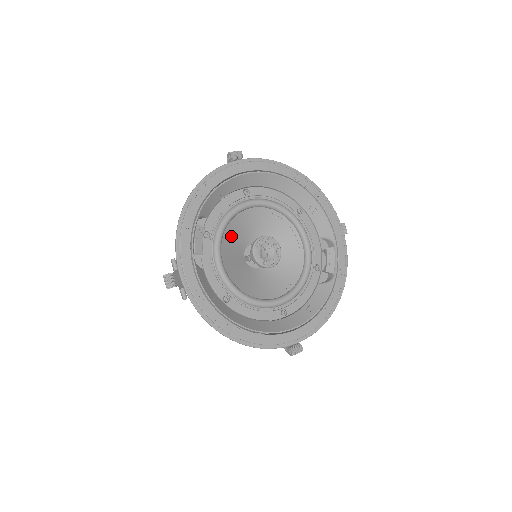
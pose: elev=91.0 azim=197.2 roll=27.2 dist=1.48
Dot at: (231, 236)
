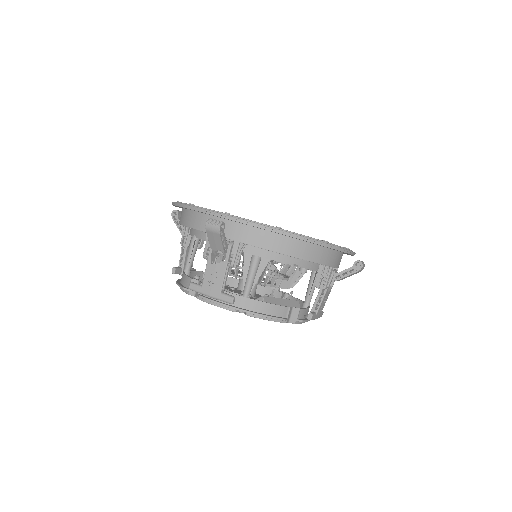
Dot at: occluded
